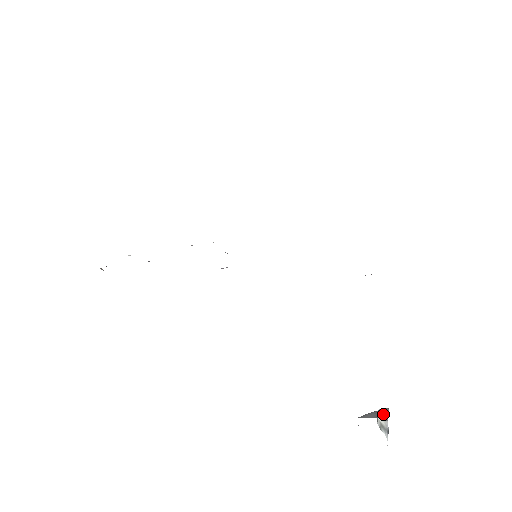
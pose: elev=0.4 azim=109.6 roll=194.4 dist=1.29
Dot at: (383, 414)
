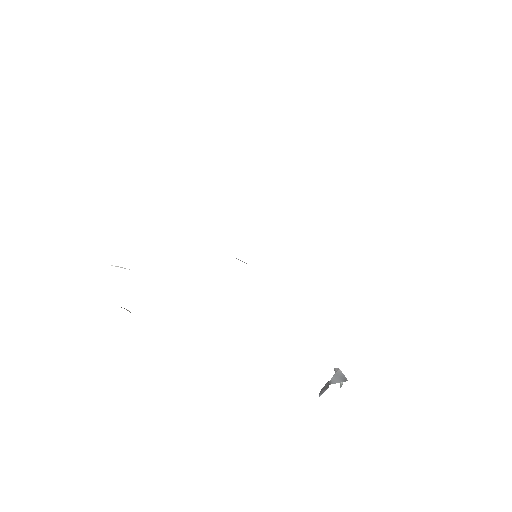
Dot at: (342, 377)
